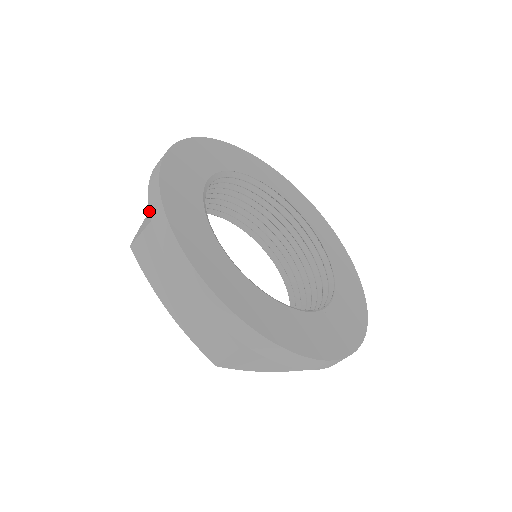
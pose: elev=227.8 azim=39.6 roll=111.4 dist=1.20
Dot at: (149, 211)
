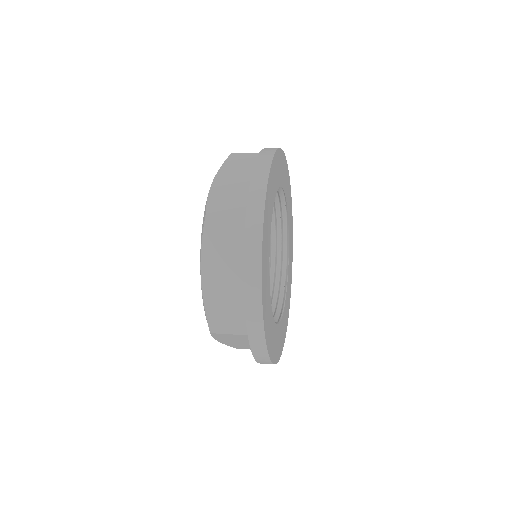
Dot at: (247, 209)
